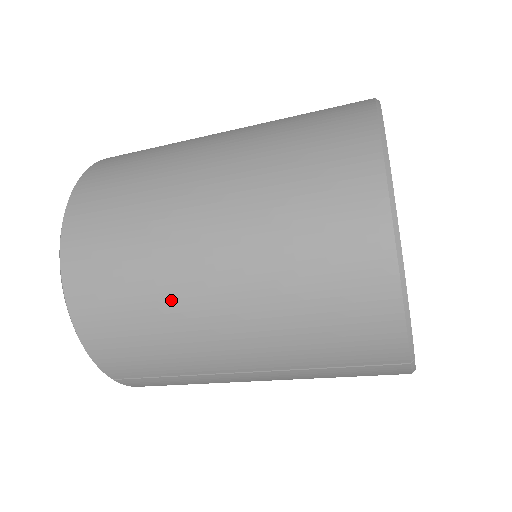
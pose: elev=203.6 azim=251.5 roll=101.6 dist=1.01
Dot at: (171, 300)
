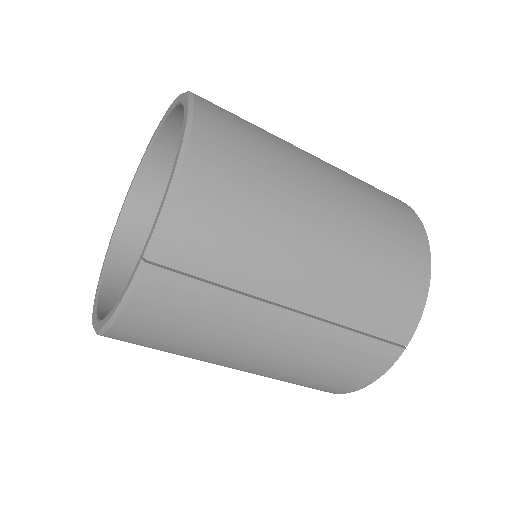
Dot at: (291, 201)
